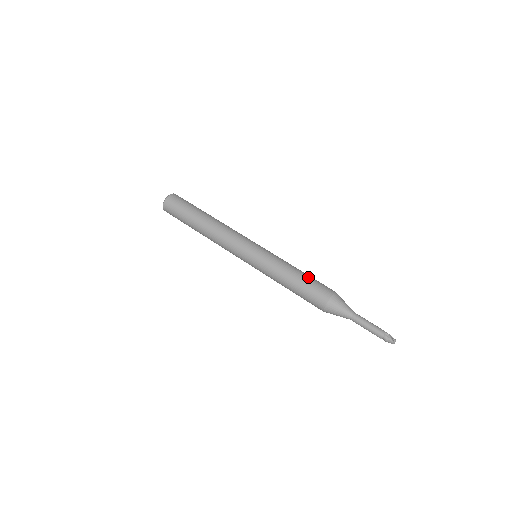
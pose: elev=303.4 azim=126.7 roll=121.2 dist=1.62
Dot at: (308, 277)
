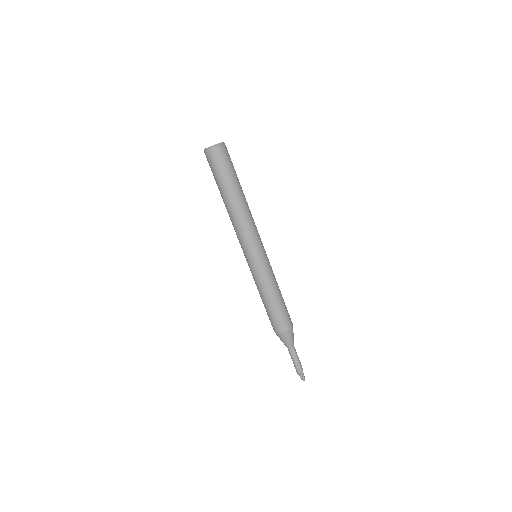
Dot at: (280, 306)
